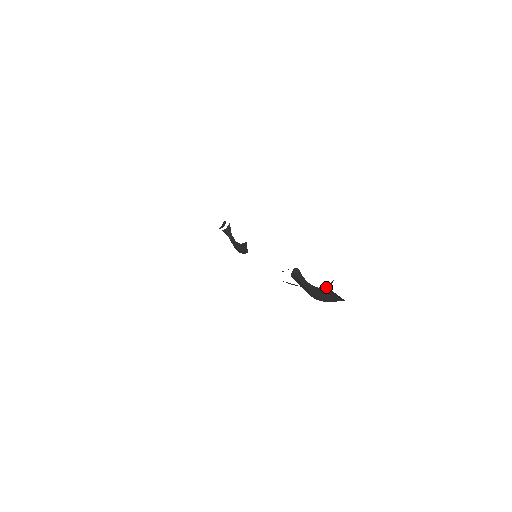
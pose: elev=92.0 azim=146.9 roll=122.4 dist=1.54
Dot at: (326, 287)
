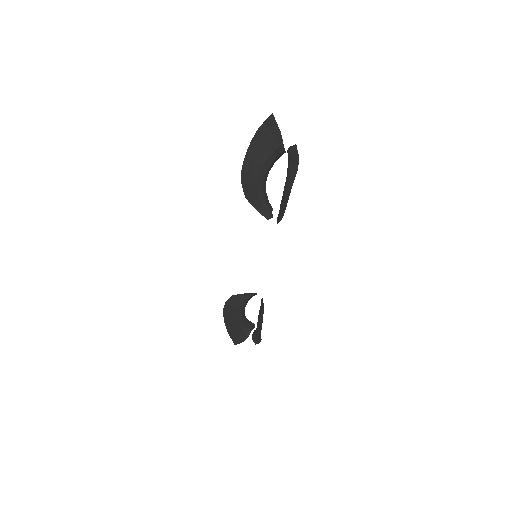
Dot at: occluded
